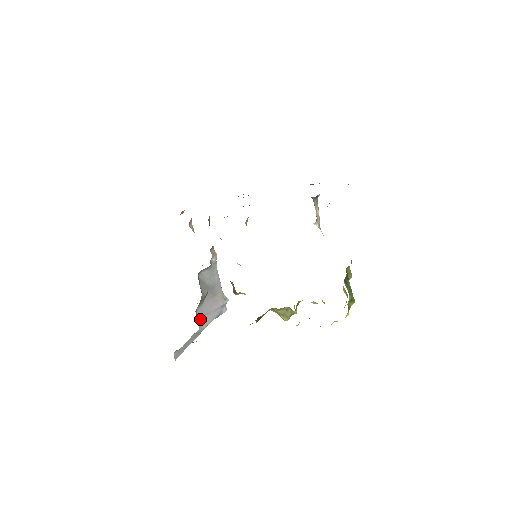
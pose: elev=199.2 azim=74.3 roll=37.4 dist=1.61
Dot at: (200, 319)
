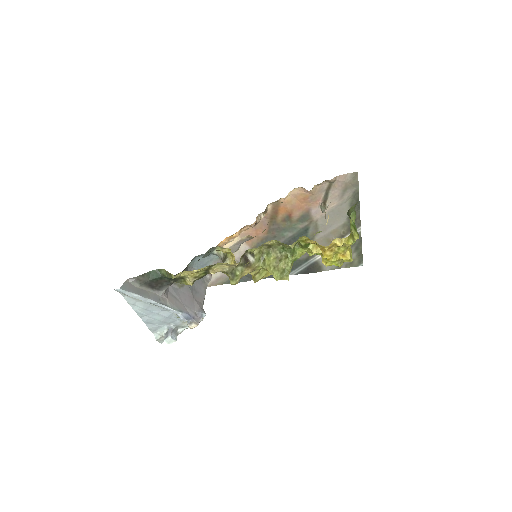
Dot at: (169, 294)
